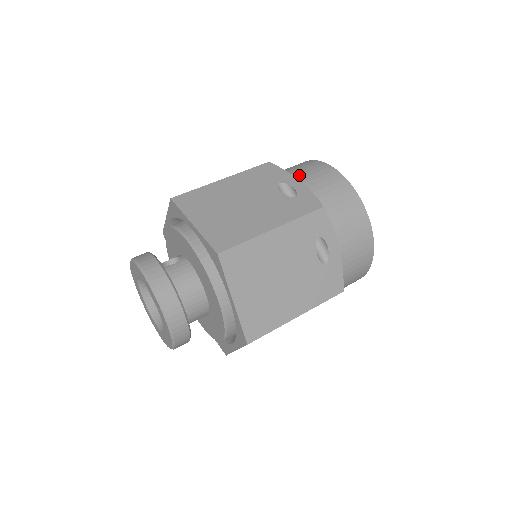
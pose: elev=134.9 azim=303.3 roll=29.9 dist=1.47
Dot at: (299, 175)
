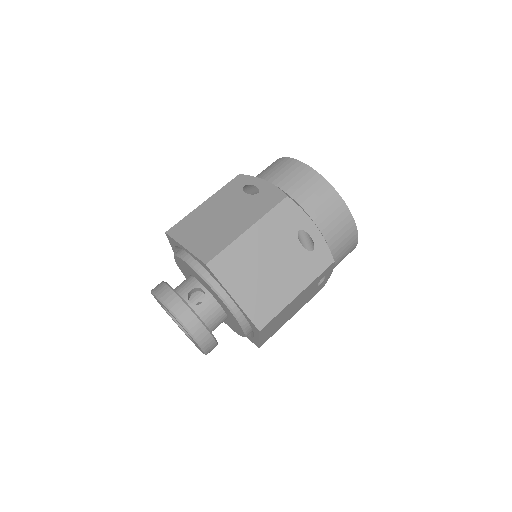
Dot at: (313, 212)
